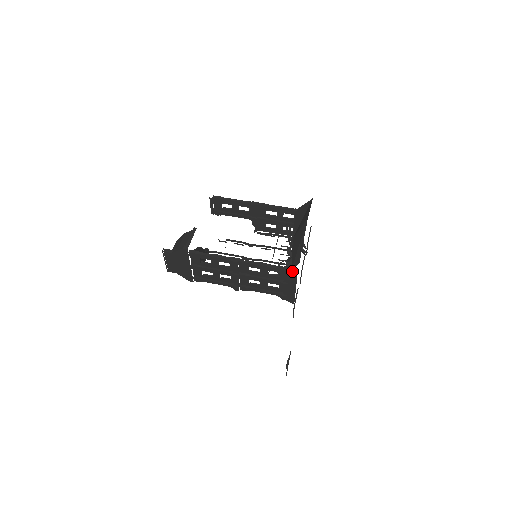
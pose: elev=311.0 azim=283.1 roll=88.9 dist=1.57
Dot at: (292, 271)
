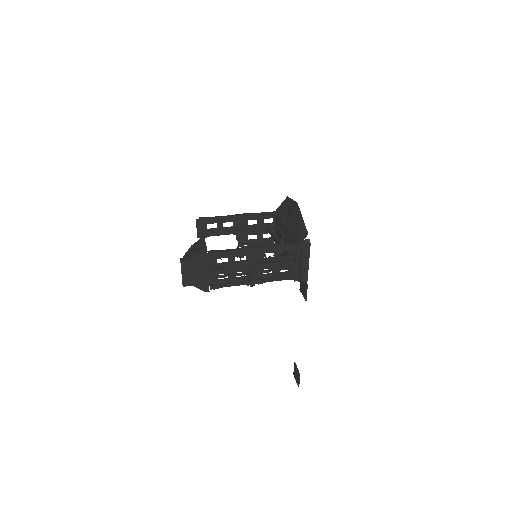
Dot at: (305, 242)
